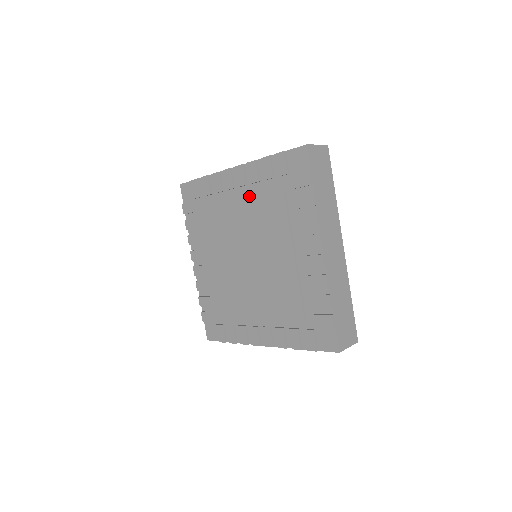
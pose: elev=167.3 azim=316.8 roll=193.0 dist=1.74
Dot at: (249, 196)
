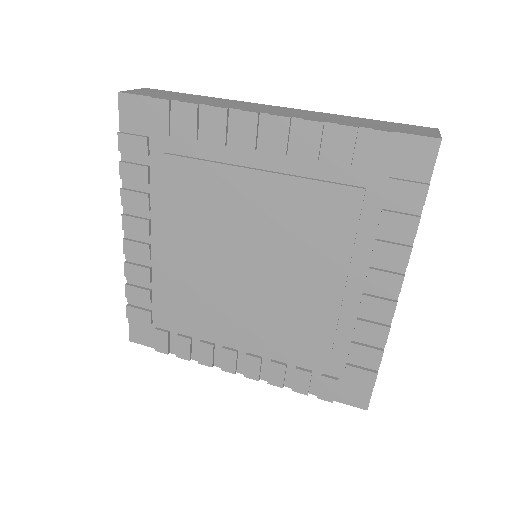
Dot at: (286, 176)
